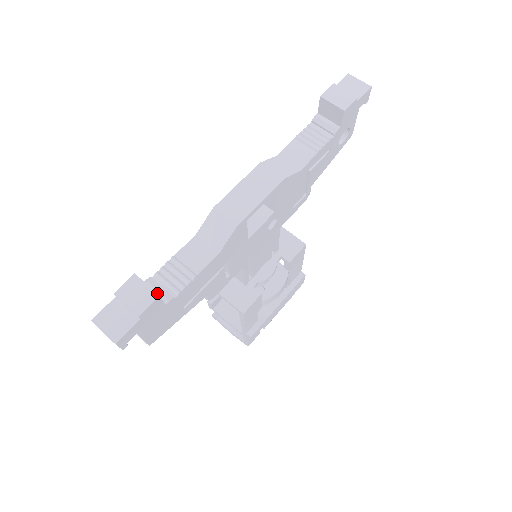
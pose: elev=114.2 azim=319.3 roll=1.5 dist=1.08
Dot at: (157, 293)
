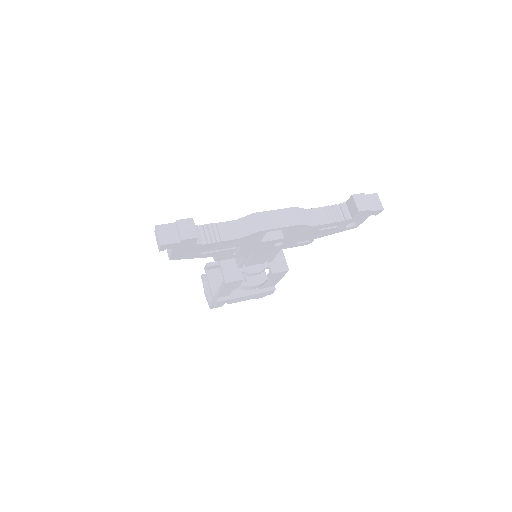
Dot at: occluded
